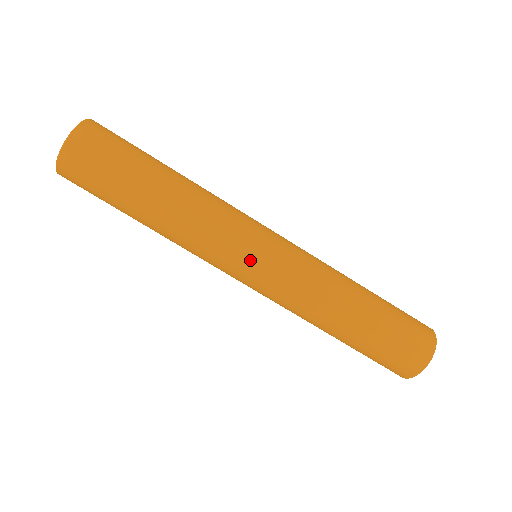
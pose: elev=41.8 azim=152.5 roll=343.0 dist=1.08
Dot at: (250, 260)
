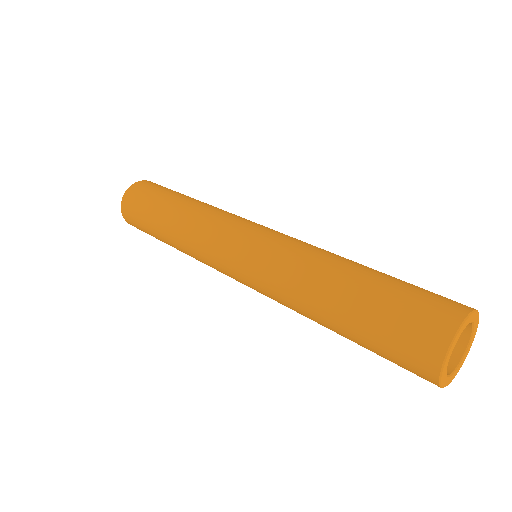
Dot at: (237, 238)
